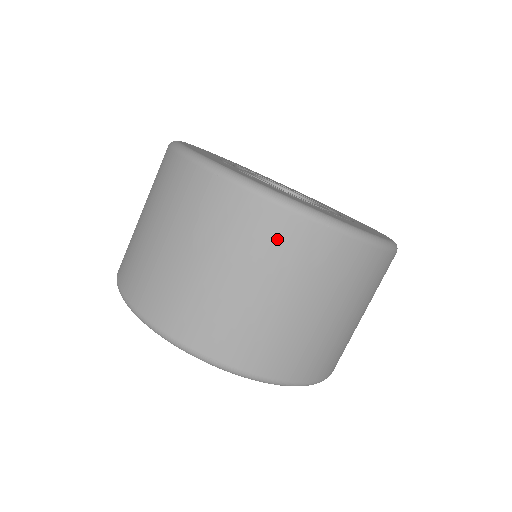
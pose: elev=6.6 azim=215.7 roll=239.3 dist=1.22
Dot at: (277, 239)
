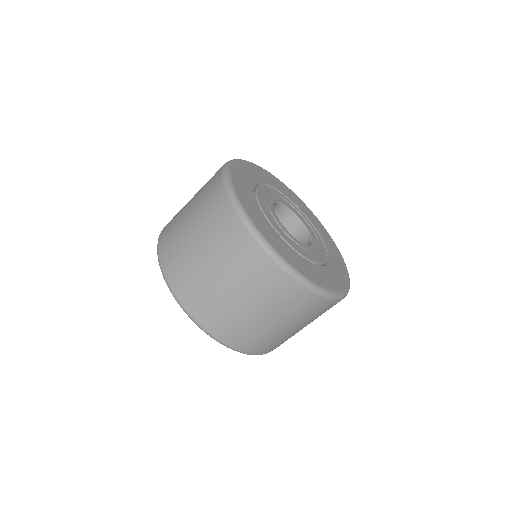
Dot at: (240, 252)
